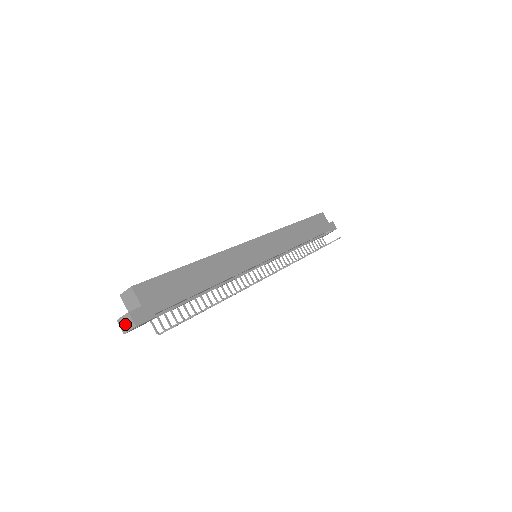
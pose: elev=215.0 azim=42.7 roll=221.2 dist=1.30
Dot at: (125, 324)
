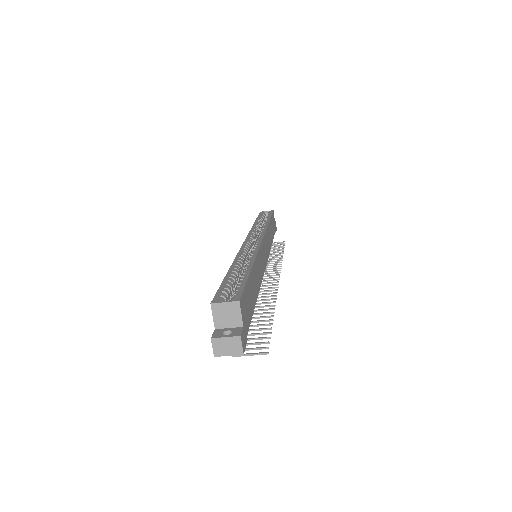
Dot at: (225, 347)
